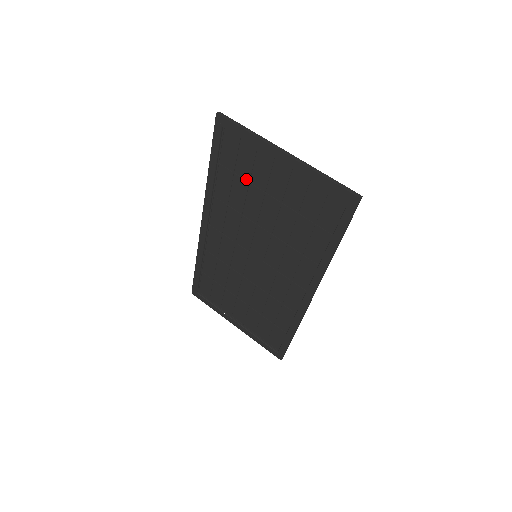
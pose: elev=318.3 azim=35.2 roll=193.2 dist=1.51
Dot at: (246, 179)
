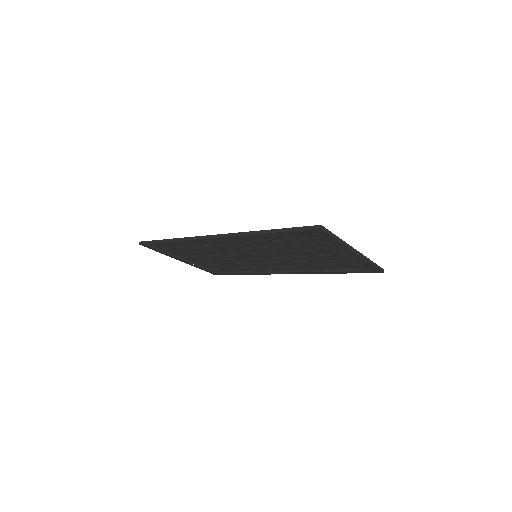
Dot at: (300, 244)
